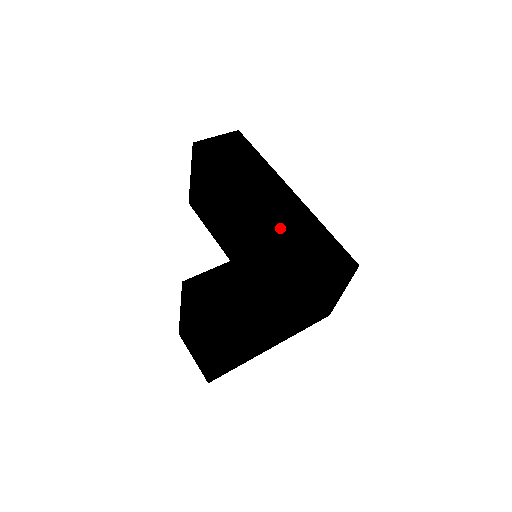
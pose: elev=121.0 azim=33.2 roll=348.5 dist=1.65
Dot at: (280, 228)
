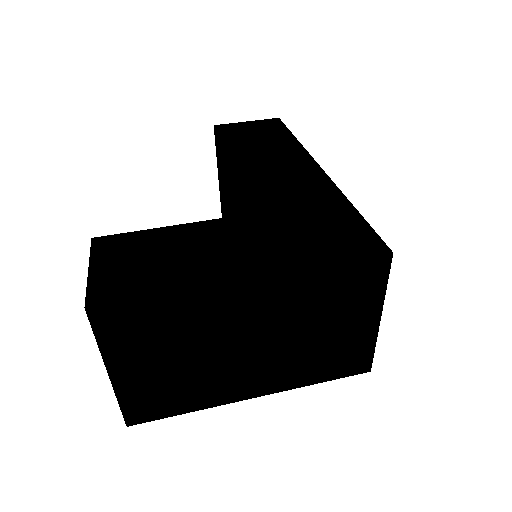
Dot at: (277, 199)
